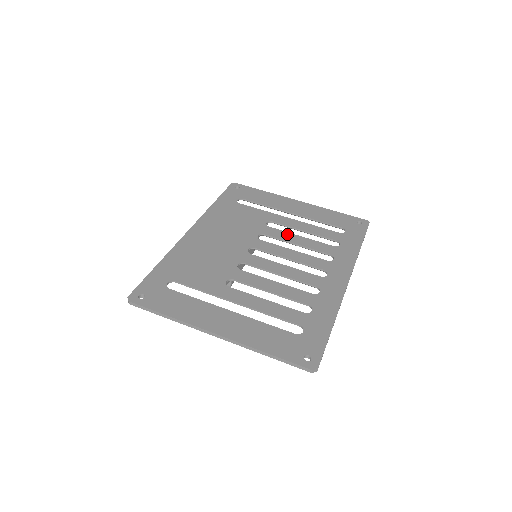
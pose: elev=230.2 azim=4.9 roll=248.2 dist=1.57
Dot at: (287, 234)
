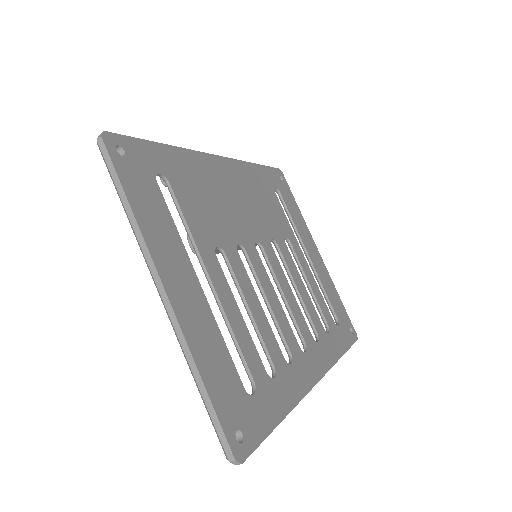
Dot at: (296, 269)
